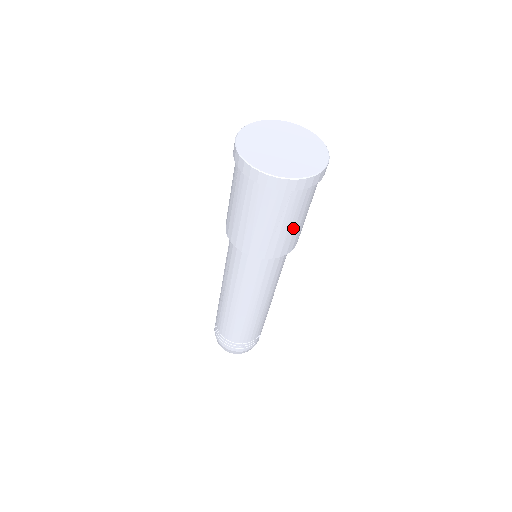
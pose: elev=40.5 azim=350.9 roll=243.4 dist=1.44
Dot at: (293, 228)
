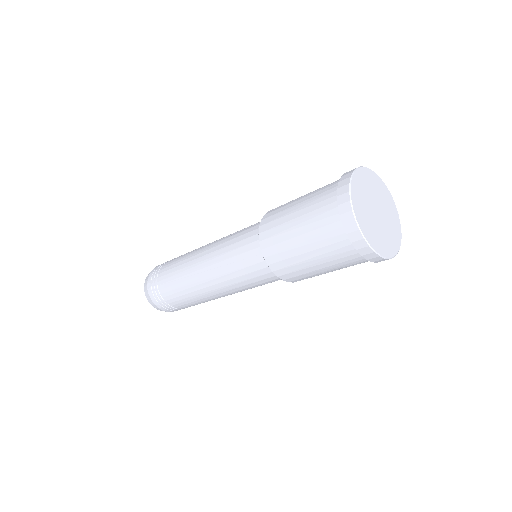
Dot at: occluded
